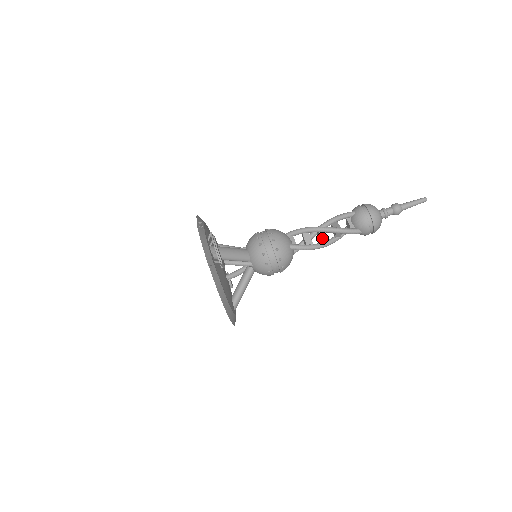
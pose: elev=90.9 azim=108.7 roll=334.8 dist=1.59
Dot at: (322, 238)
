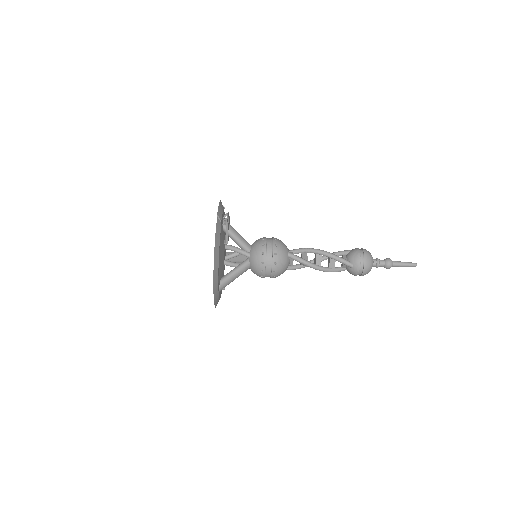
Dot at: (317, 260)
